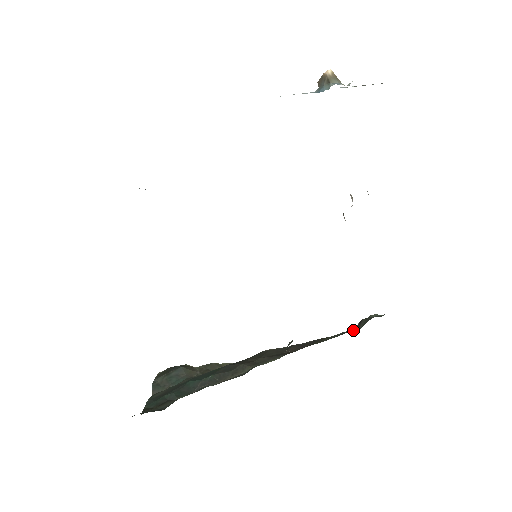
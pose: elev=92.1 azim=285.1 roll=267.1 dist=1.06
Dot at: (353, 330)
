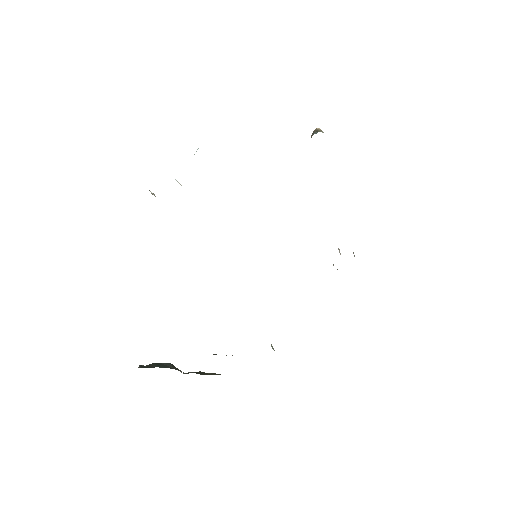
Dot at: occluded
